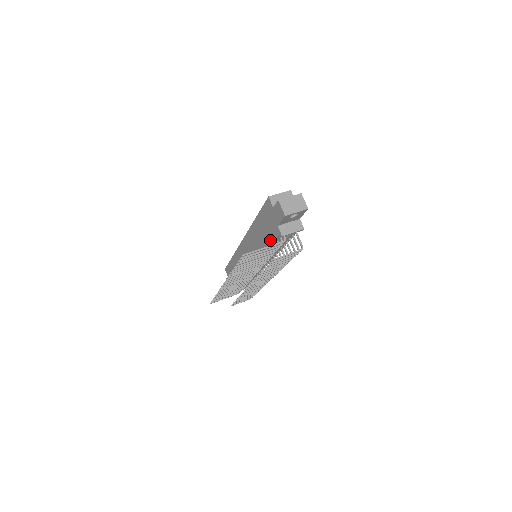
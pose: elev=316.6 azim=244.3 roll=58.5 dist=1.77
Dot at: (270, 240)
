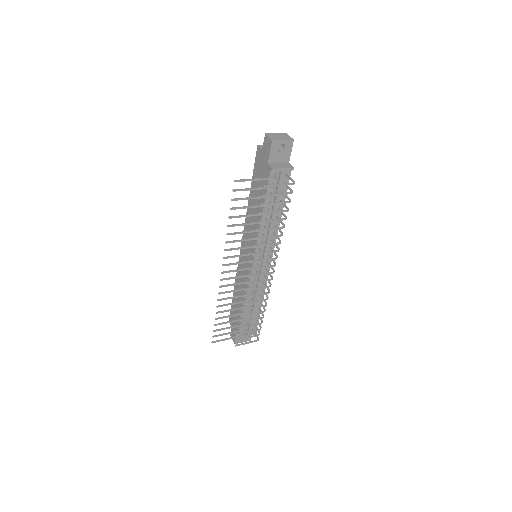
Dot at: occluded
